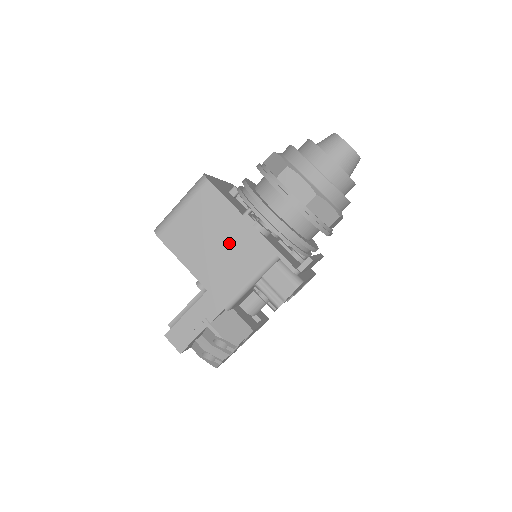
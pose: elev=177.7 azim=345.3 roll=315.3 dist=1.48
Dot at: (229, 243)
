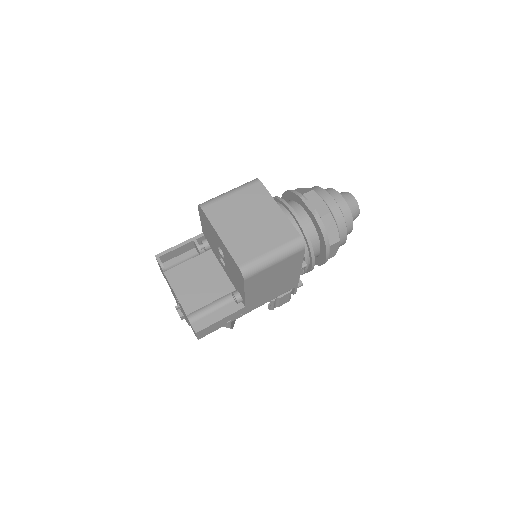
Dot at: (281, 283)
